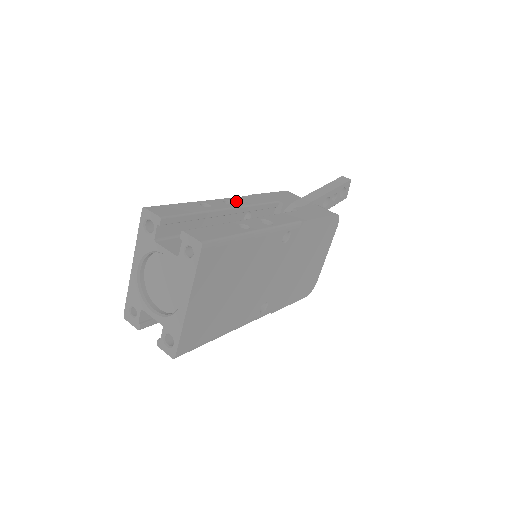
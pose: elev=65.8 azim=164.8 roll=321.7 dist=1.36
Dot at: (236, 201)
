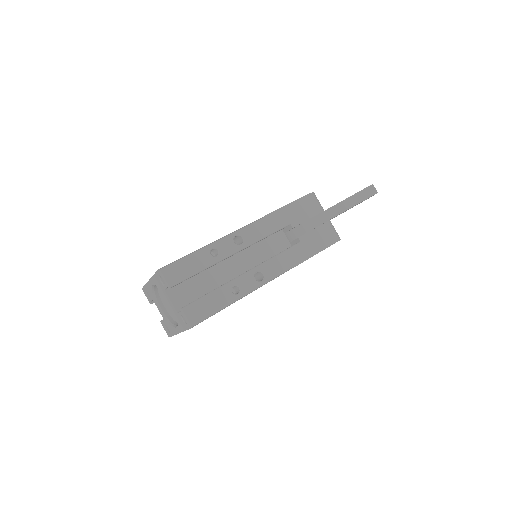
Dot at: (246, 236)
